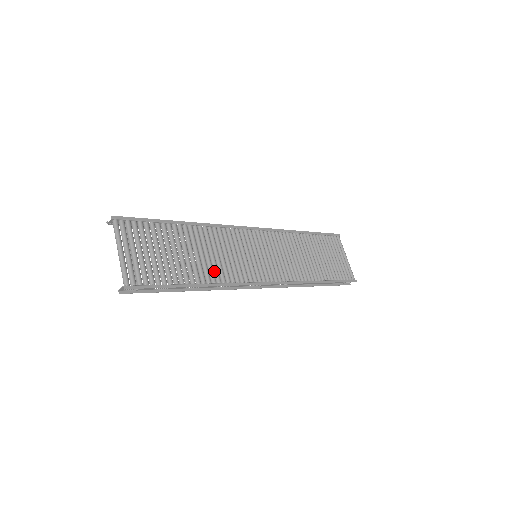
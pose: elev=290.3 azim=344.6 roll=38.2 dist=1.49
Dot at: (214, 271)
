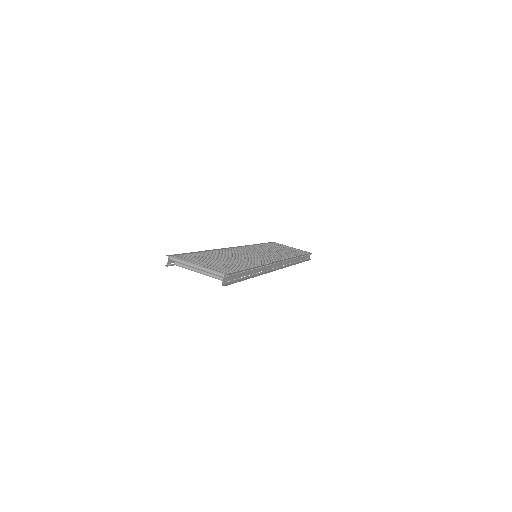
Dot at: occluded
